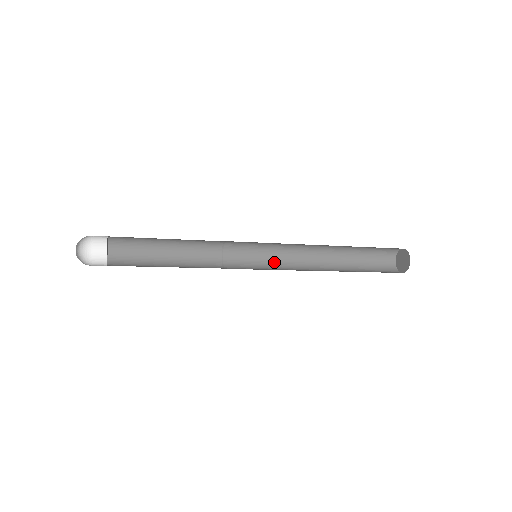
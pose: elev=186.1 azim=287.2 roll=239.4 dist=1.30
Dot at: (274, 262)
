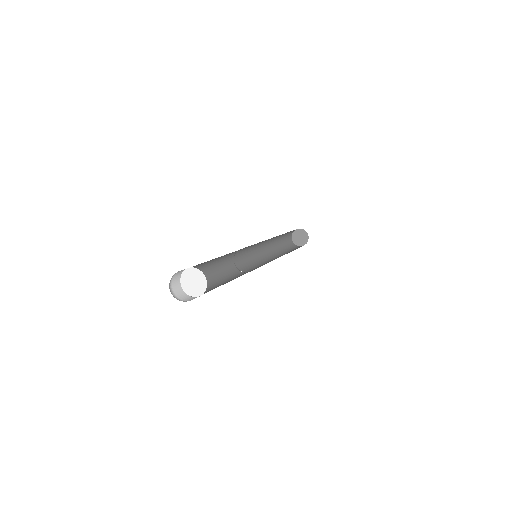
Dot at: (258, 261)
